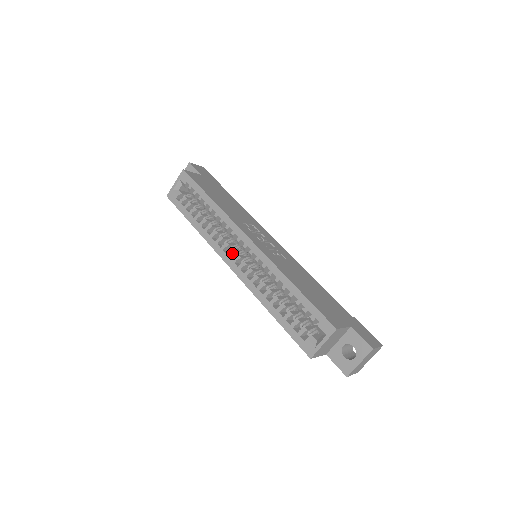
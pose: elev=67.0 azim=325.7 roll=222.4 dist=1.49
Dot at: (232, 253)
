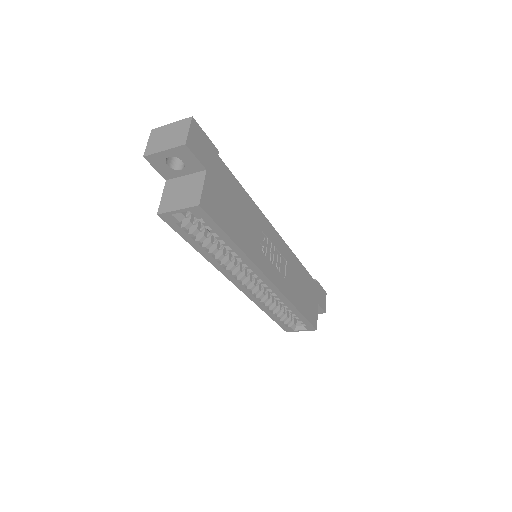
Dot at: (243, 279)
